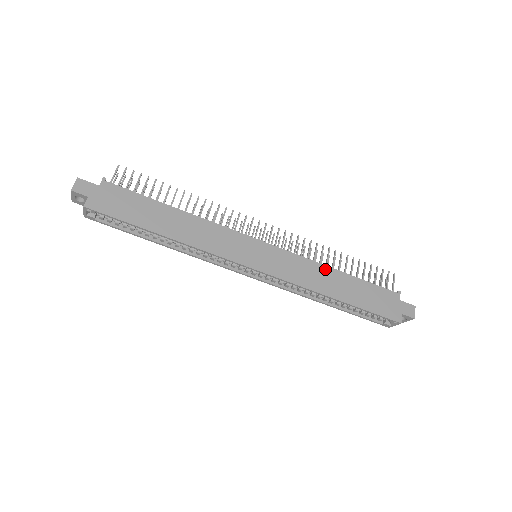
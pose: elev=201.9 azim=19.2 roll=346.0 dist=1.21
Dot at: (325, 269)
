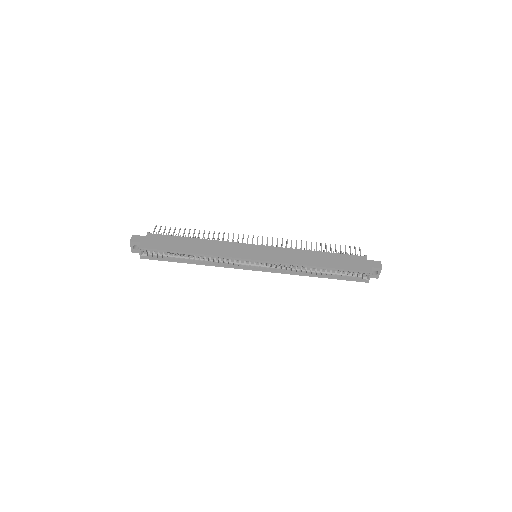
Dot at: (305, 252)
